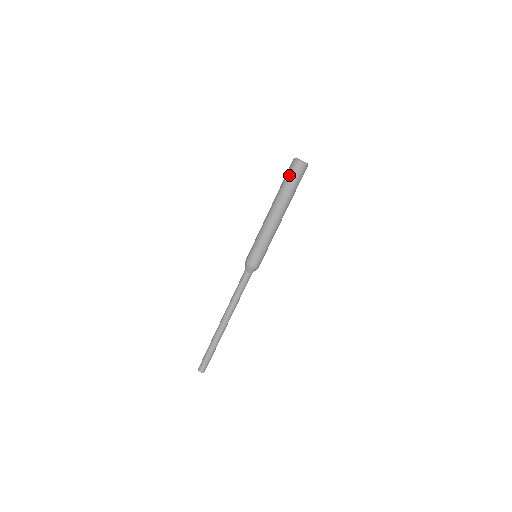
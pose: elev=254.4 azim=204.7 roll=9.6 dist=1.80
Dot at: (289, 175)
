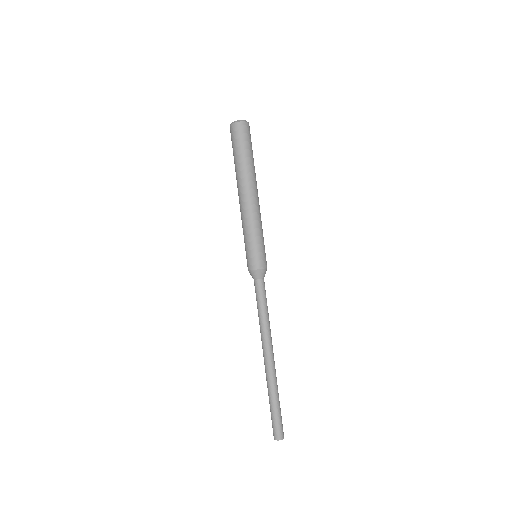
Dot at: (232, 146)
